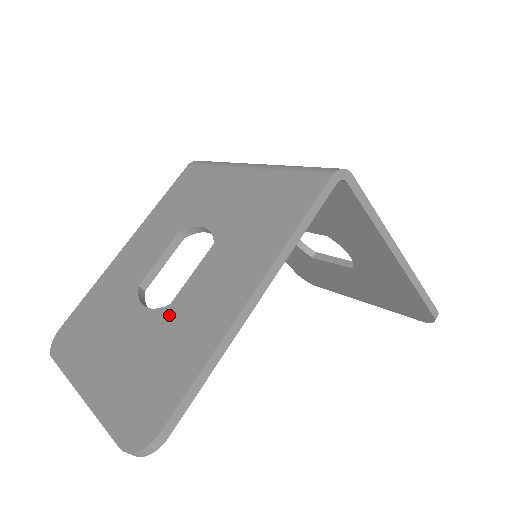
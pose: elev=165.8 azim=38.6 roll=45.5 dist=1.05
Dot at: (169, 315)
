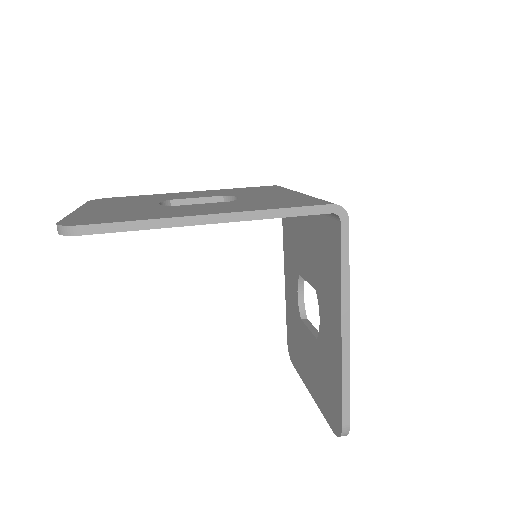
Dot at: (163, 207)
